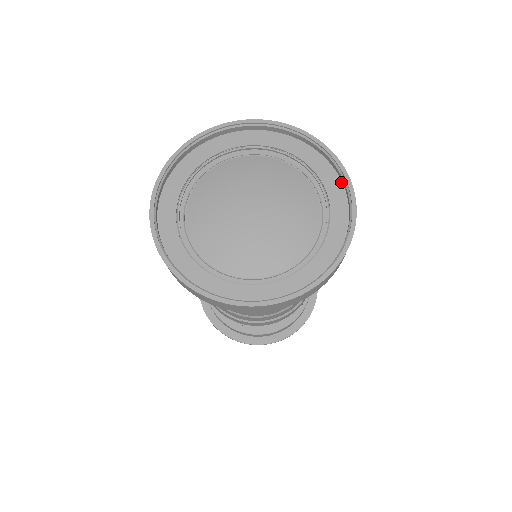
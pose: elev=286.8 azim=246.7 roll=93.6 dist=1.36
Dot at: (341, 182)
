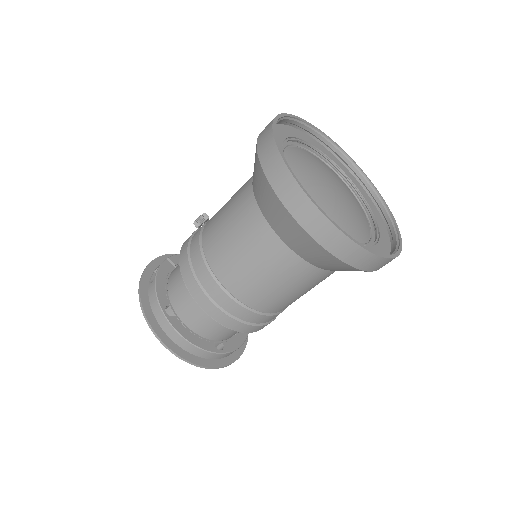
Dot at: (353, 176)
